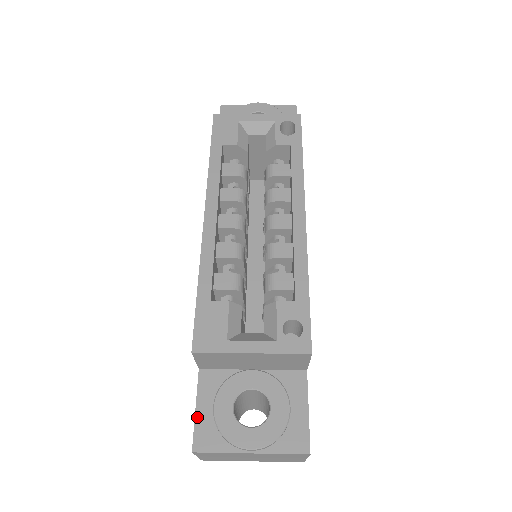
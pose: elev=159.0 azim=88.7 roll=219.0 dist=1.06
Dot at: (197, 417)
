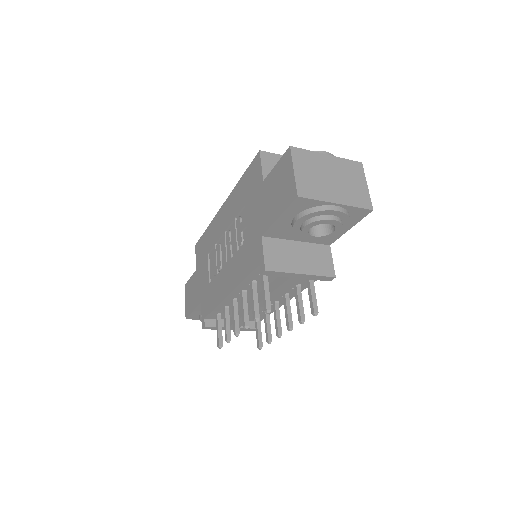
Dot at: (280, 161)
